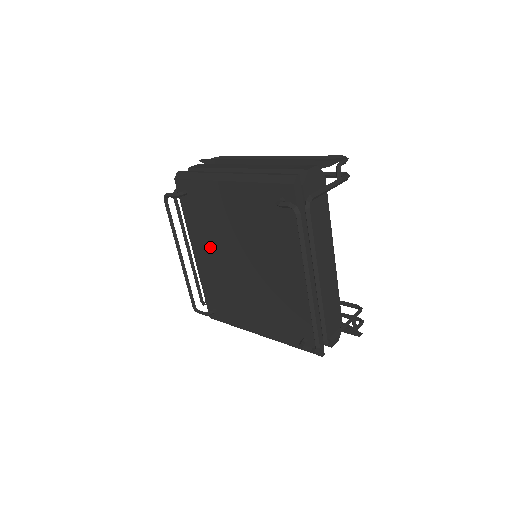
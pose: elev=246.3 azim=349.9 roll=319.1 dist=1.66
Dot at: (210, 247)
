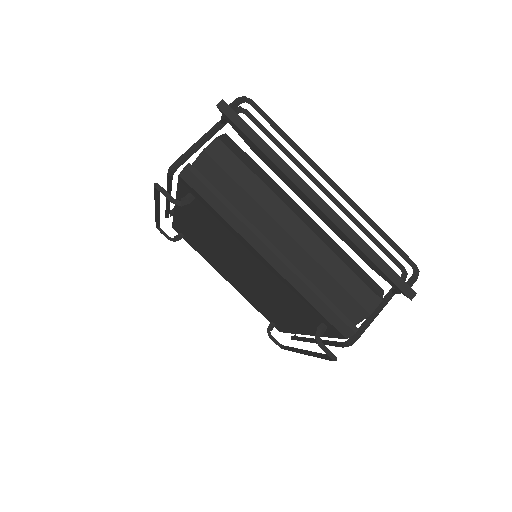
Dot at: (203, 231)
